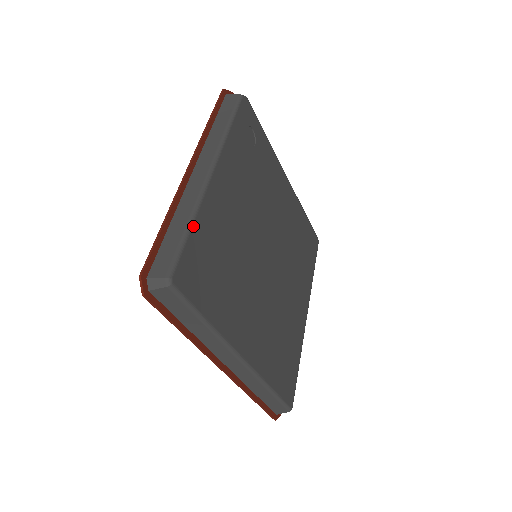
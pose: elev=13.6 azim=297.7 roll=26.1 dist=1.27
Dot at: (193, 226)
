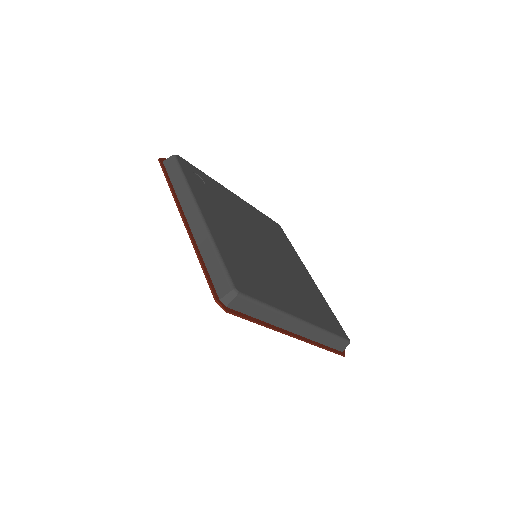
Dot at: (220, 252)
